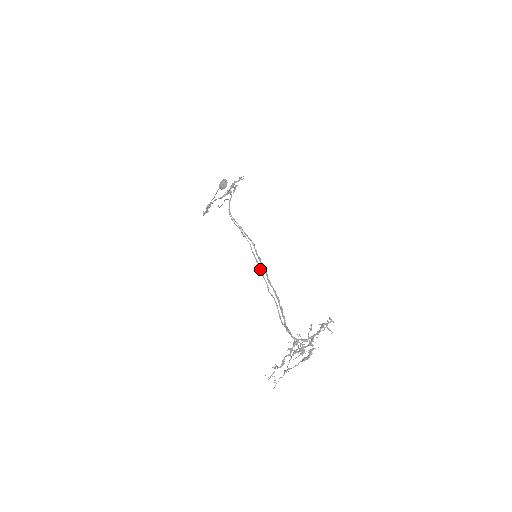
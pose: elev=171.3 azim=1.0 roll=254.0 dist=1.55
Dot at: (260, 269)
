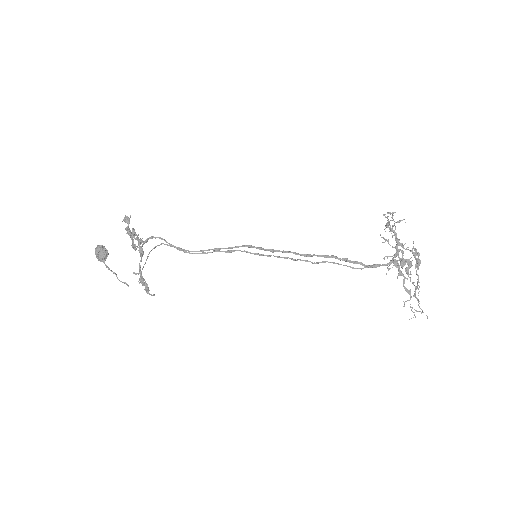
Dot at: occluded
